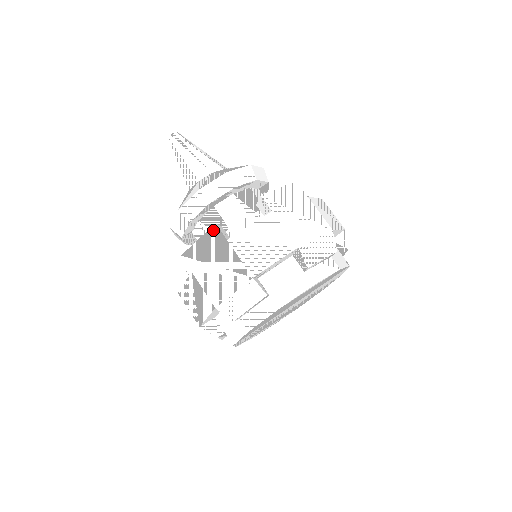
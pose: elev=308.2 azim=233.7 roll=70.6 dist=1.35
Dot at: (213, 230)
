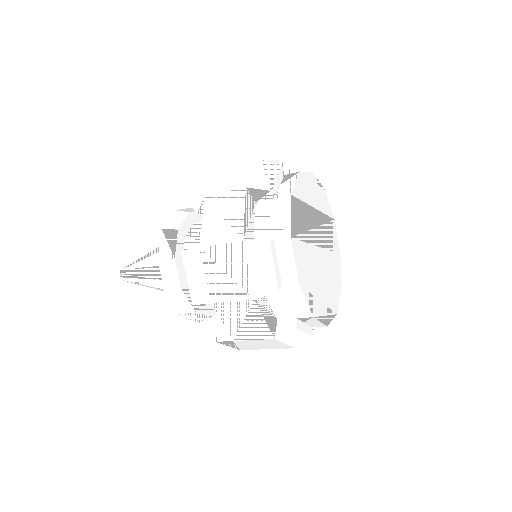
Dot at: (205, 175)
